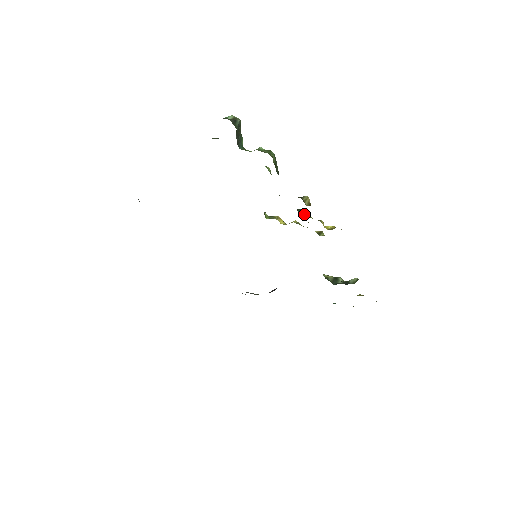
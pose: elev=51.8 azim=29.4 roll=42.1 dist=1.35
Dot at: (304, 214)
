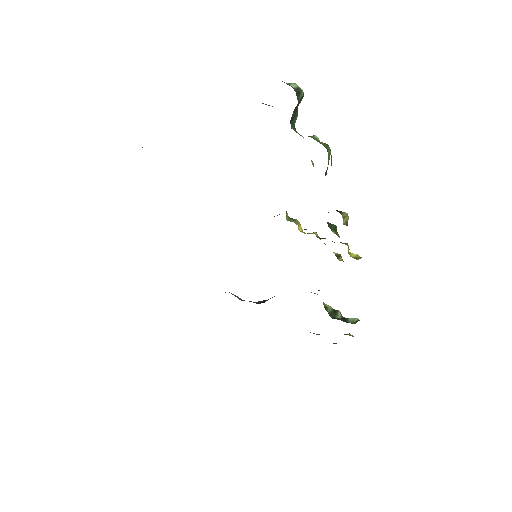
Dot at: (333, 231)
